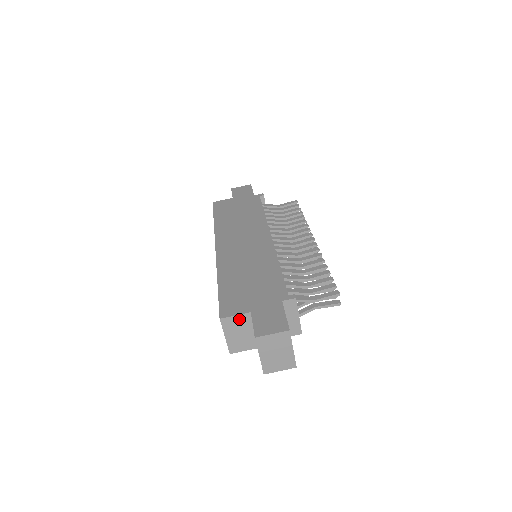
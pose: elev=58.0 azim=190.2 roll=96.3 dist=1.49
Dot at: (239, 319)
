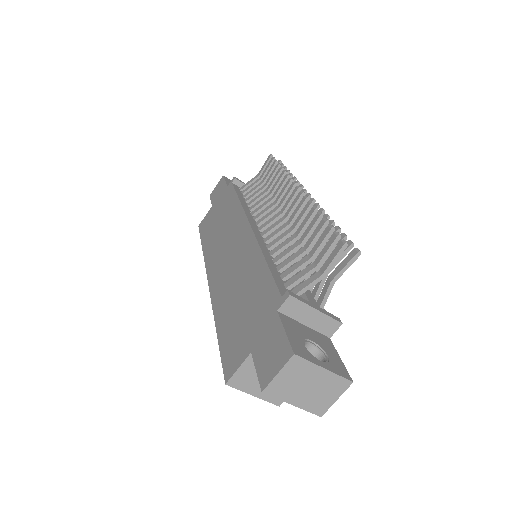
Dot at: (247, 368)
